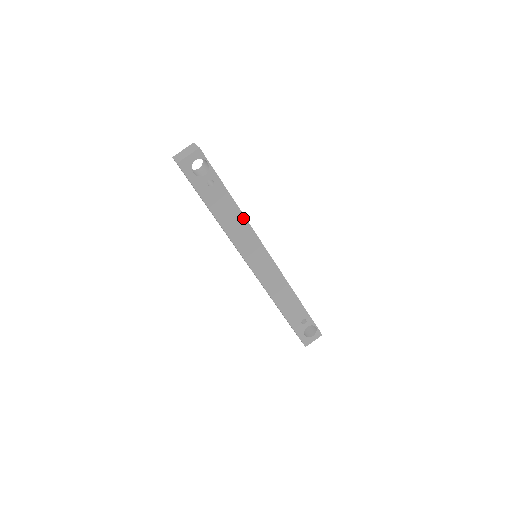
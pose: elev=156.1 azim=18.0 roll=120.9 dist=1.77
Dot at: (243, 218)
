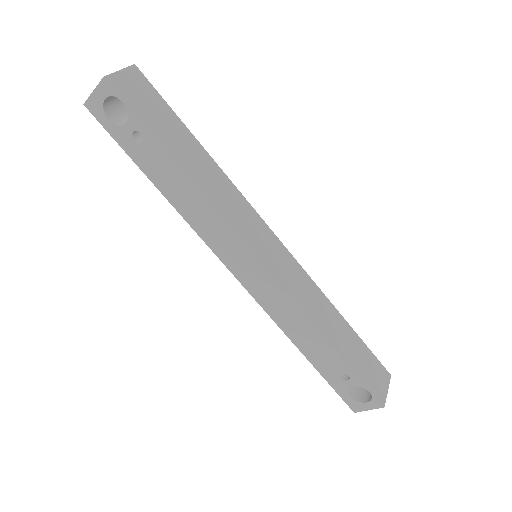
Dot at: (202, 197)
